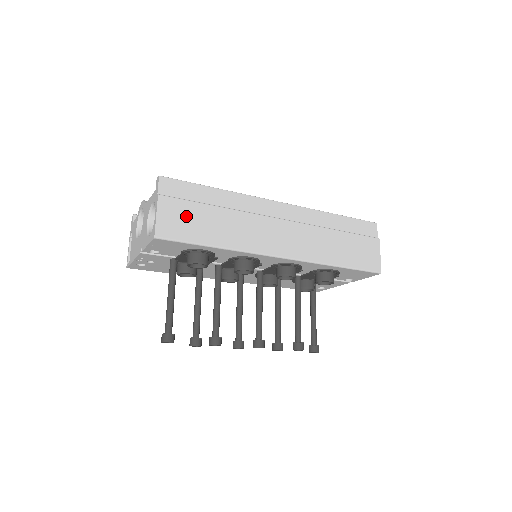
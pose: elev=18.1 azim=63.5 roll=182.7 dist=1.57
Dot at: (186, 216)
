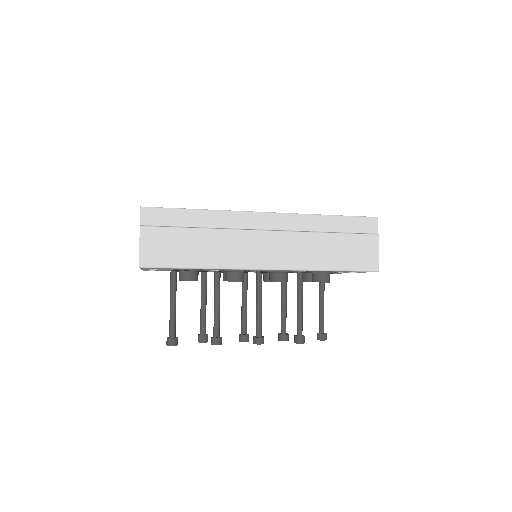
Dot at: (168, 243)
